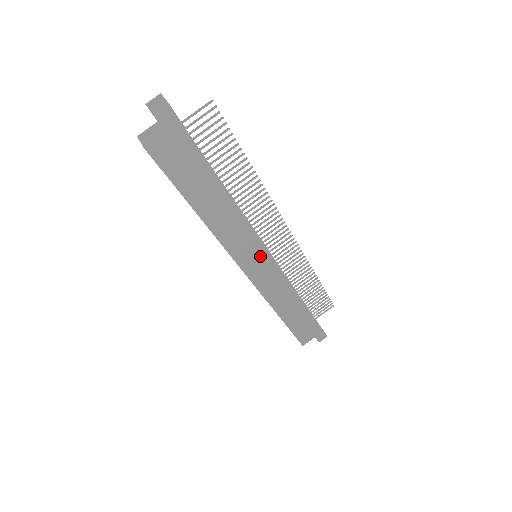
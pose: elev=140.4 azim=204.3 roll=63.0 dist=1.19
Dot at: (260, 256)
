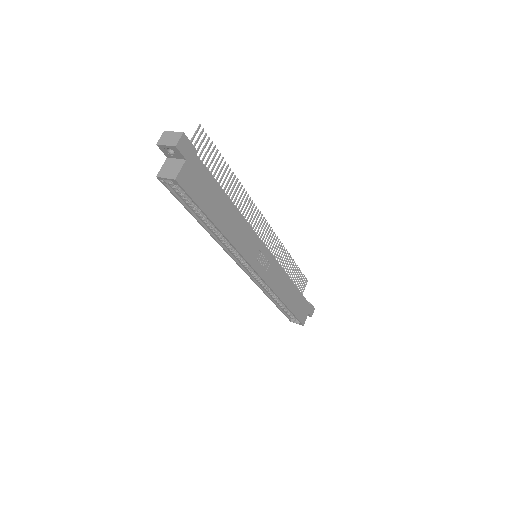
Dot at: (263, 252)
